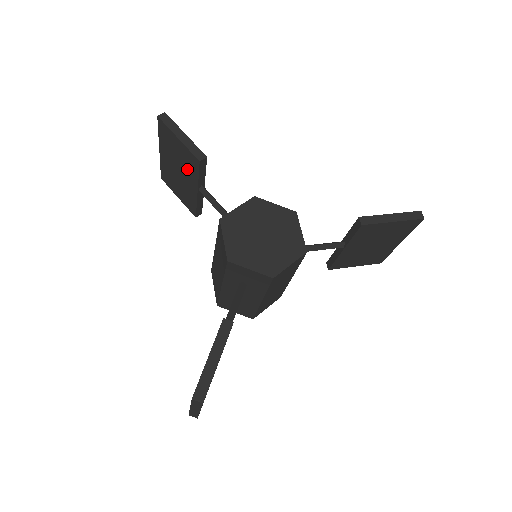
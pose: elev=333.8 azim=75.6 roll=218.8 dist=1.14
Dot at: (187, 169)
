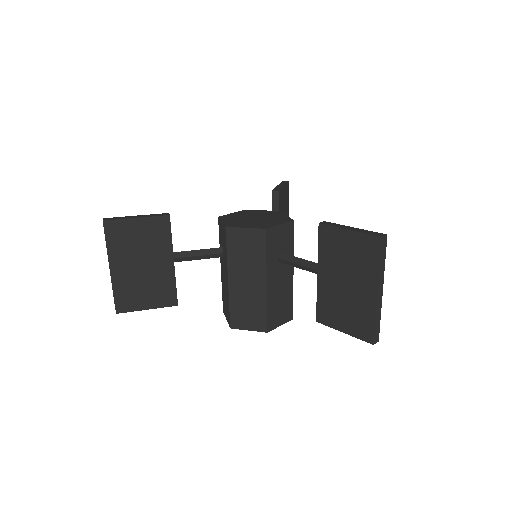
Dot at: occluded
